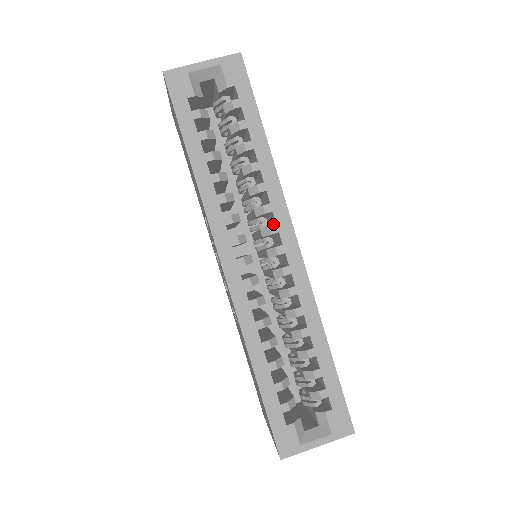
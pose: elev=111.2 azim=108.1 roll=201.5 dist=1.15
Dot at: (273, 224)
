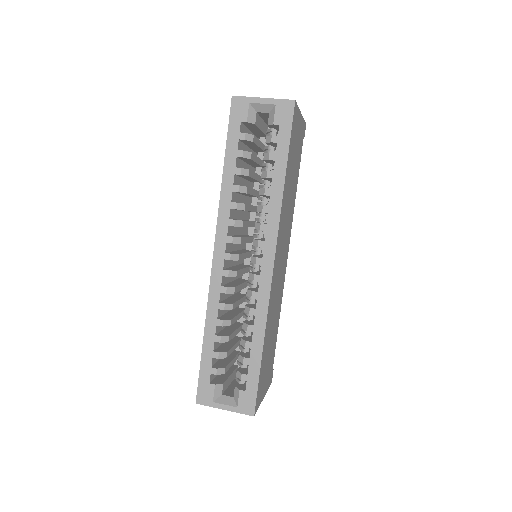
Dot at: occluded
